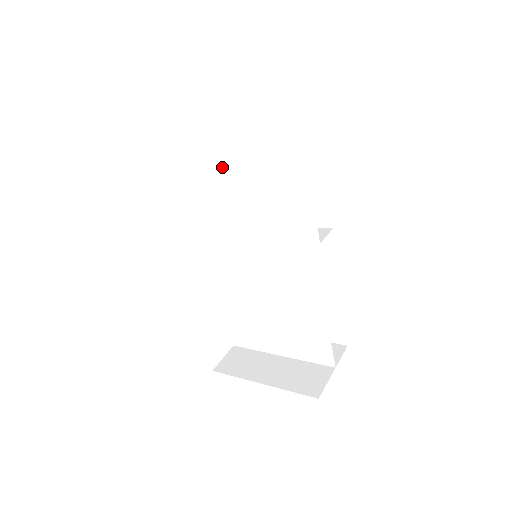
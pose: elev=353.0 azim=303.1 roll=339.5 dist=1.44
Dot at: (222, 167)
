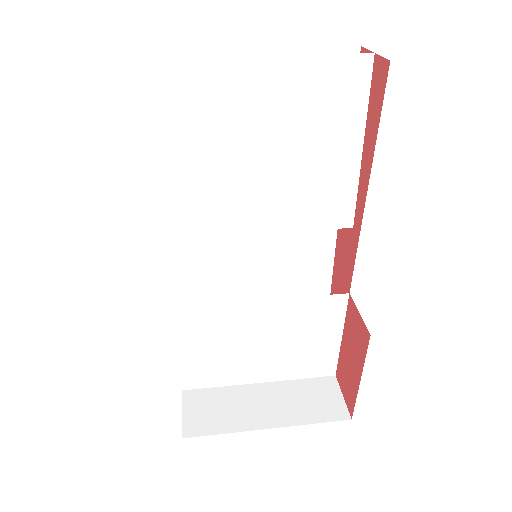
Dot at: (219, 123)
